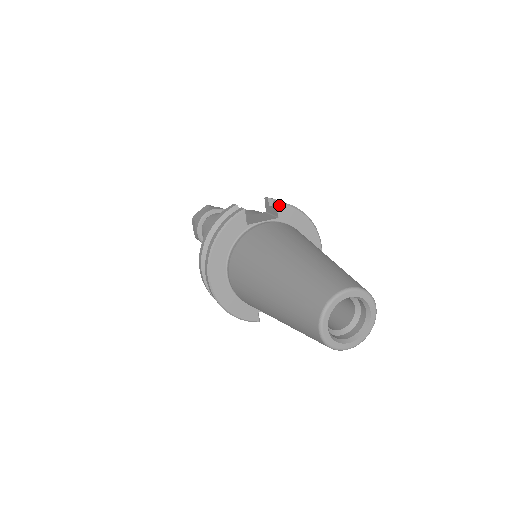
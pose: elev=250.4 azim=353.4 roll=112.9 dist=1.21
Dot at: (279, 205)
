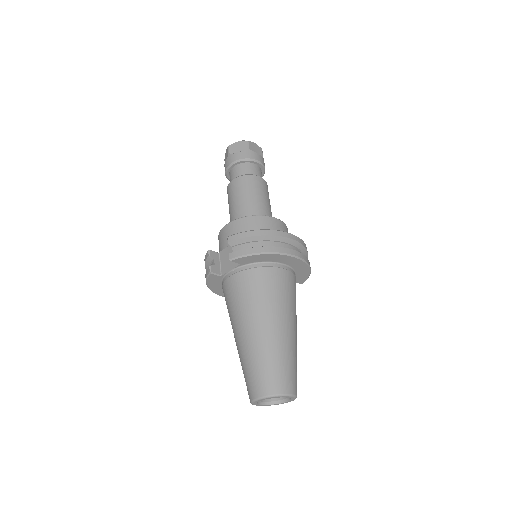
Dot at: (232, 261)
